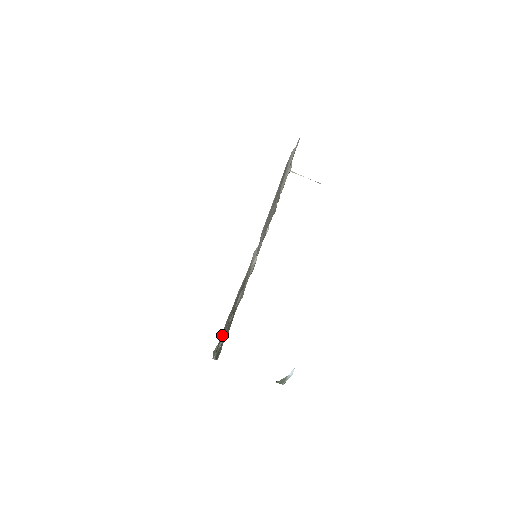
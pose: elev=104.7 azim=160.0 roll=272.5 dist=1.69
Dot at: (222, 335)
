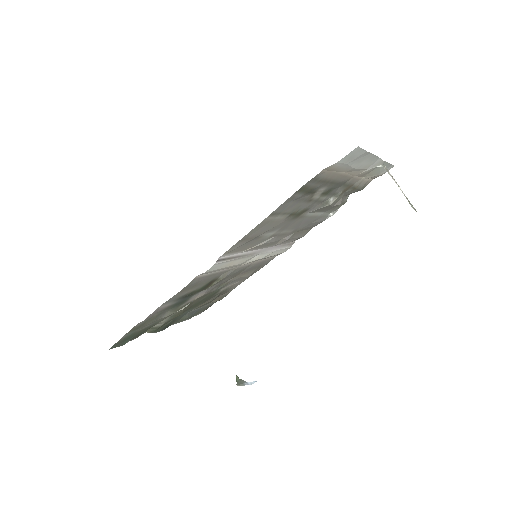
Dot at: (145, 327)
